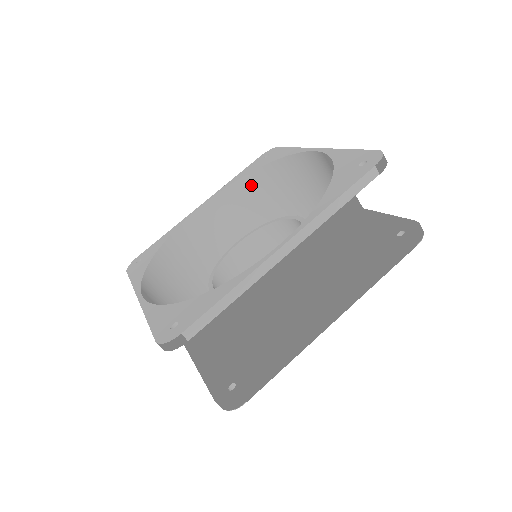
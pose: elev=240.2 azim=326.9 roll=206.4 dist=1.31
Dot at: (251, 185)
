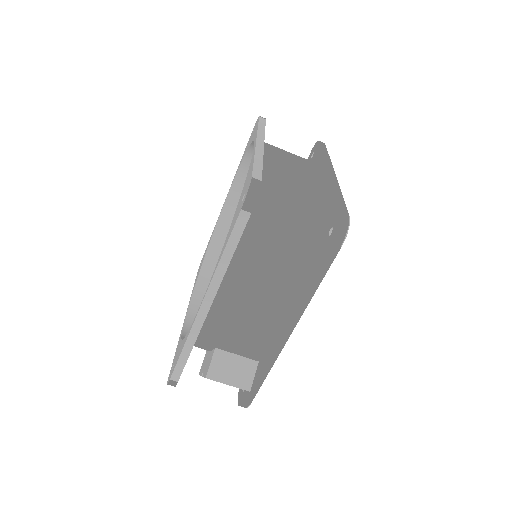
Dot at: (208, 280)
